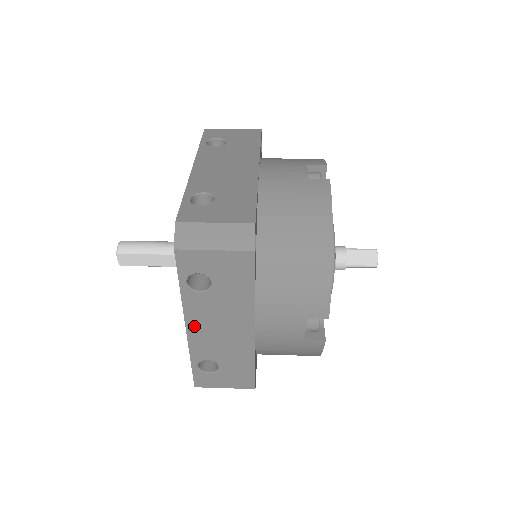
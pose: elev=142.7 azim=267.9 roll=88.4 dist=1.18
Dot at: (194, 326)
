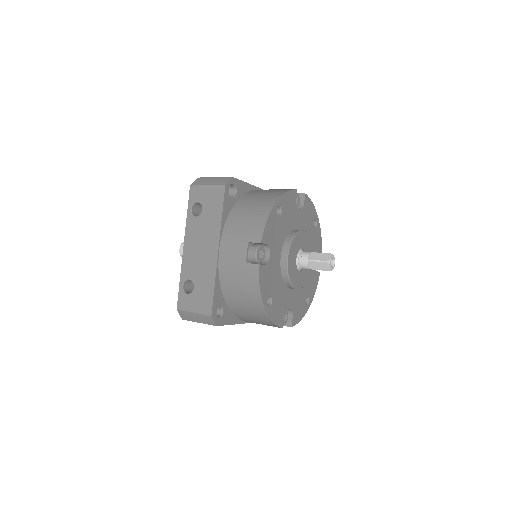
Dot at: (188, 246)
